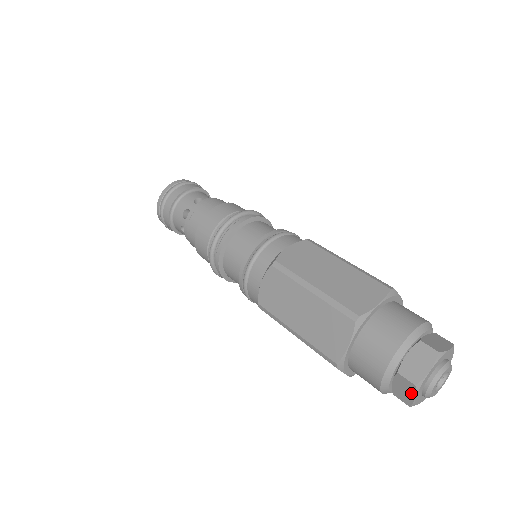
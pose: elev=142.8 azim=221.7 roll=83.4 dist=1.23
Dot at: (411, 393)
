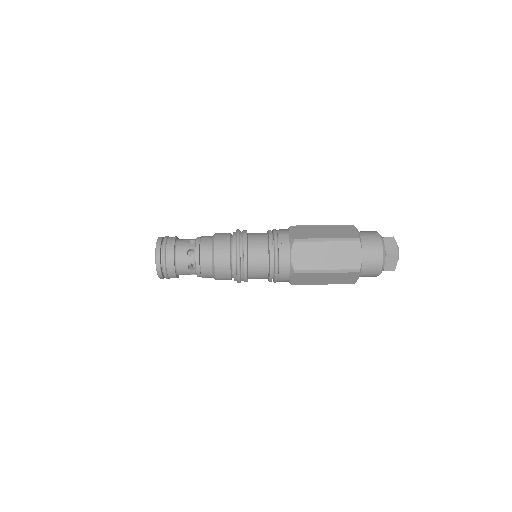
Dot at: (395, 261)
